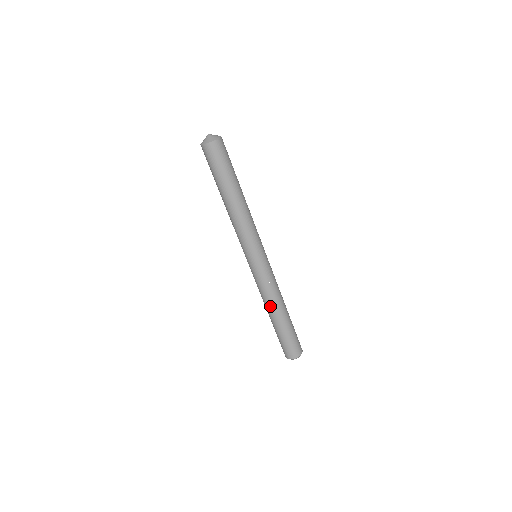
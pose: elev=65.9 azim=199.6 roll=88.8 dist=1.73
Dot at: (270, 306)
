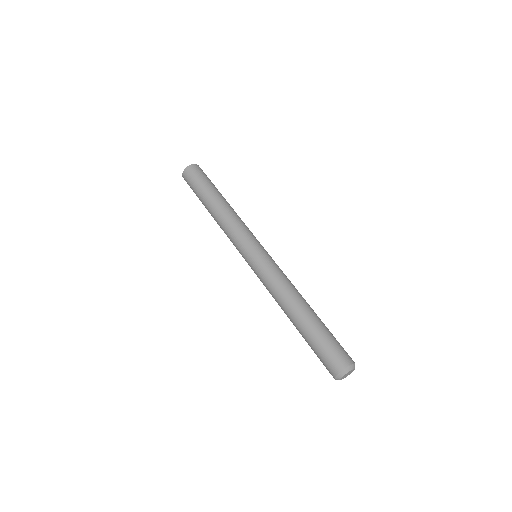
Dot at: (283, 305)
